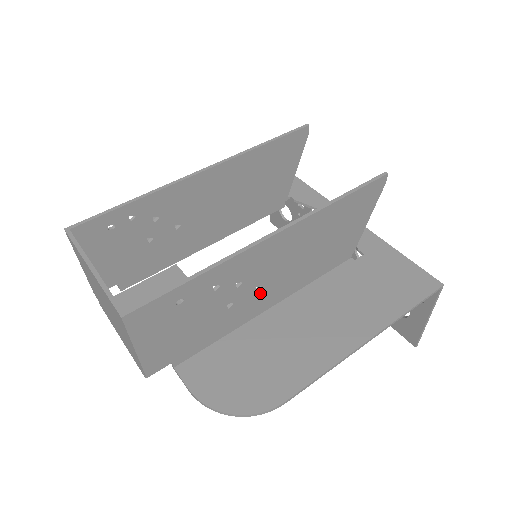
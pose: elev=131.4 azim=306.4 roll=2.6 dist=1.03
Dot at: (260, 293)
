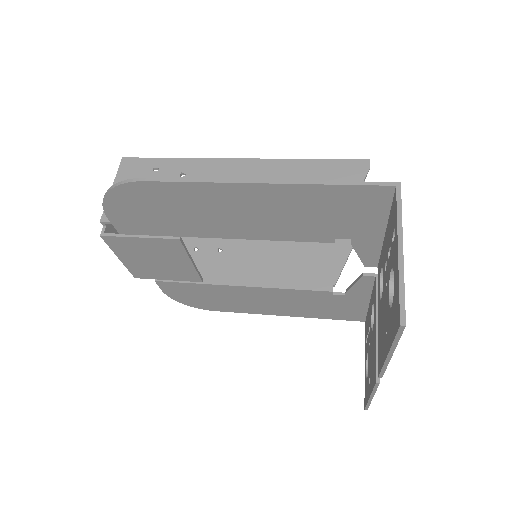
Dot at: occluded
